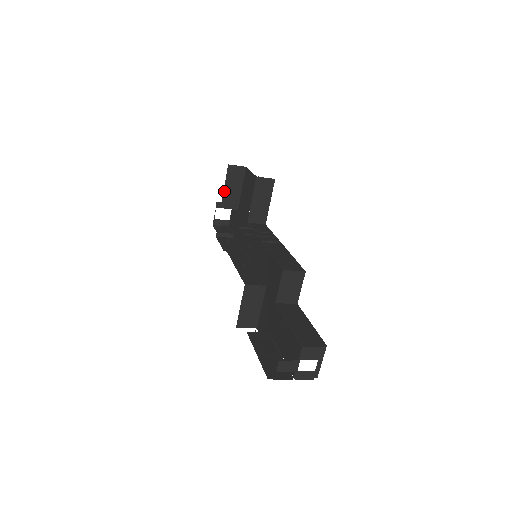
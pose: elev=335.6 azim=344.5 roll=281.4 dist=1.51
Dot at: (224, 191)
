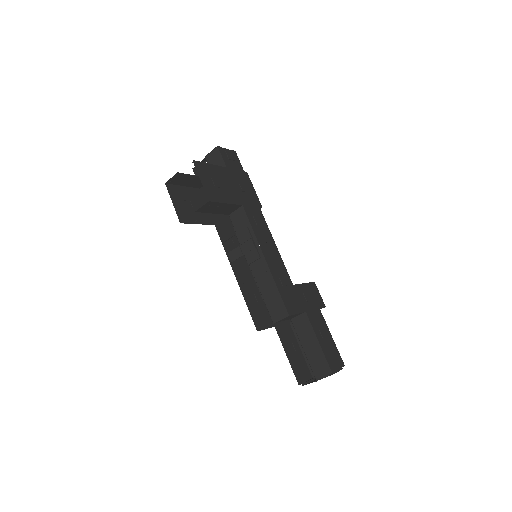
Dot at: (187, 186)
